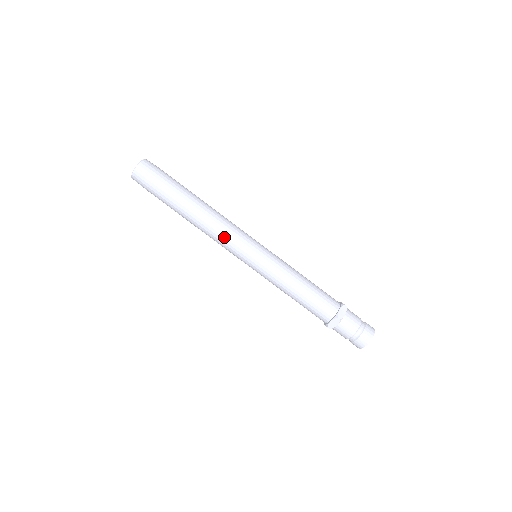
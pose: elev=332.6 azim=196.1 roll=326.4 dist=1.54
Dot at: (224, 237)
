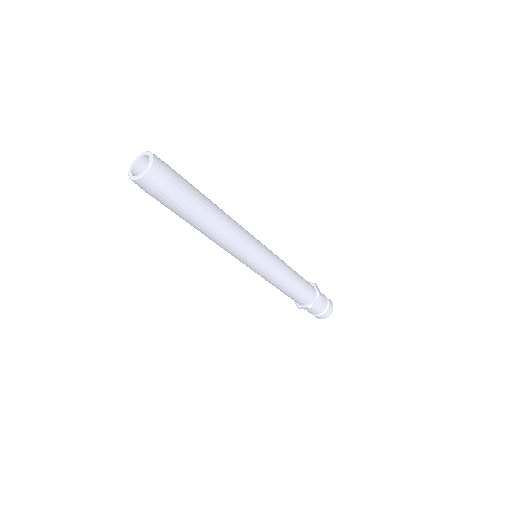
Dot at: (232, 250)
